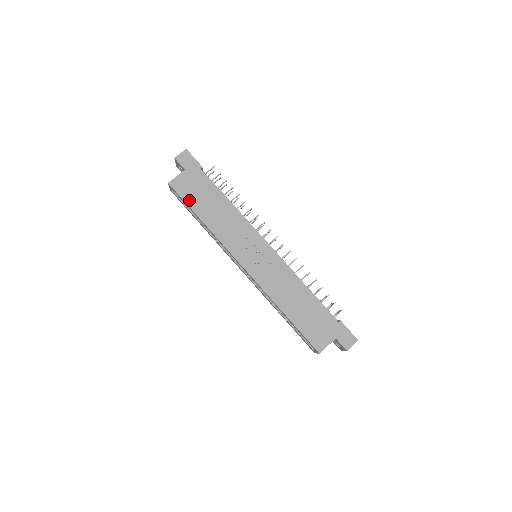
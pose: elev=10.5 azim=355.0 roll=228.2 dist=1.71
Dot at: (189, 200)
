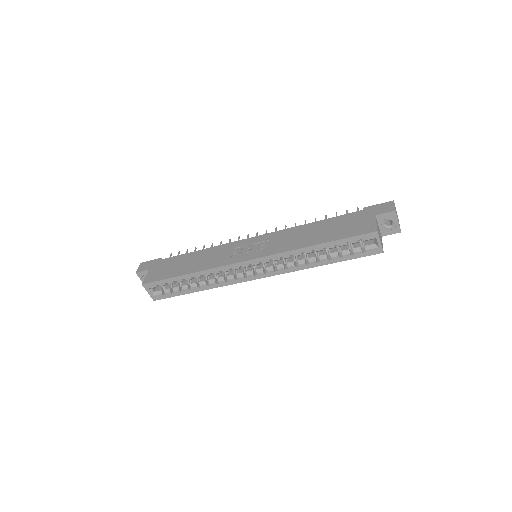
Dot at: (167, 276)
